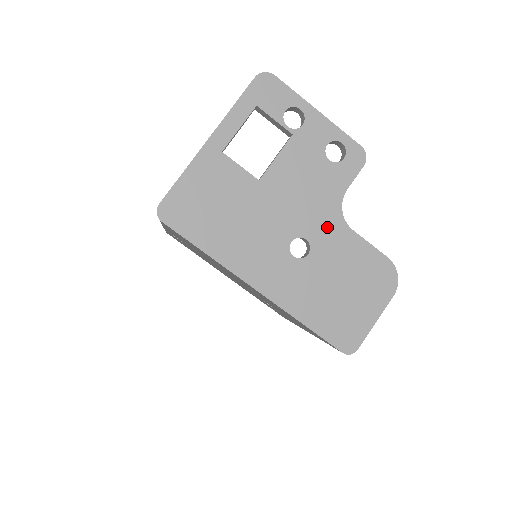
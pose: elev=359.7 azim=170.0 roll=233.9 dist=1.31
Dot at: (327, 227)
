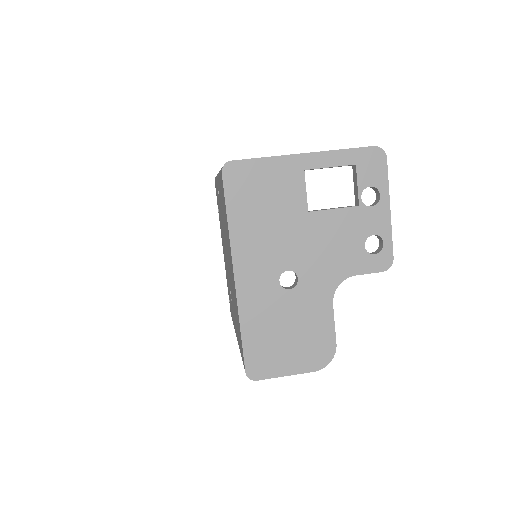
Dot at: (319, 285)
